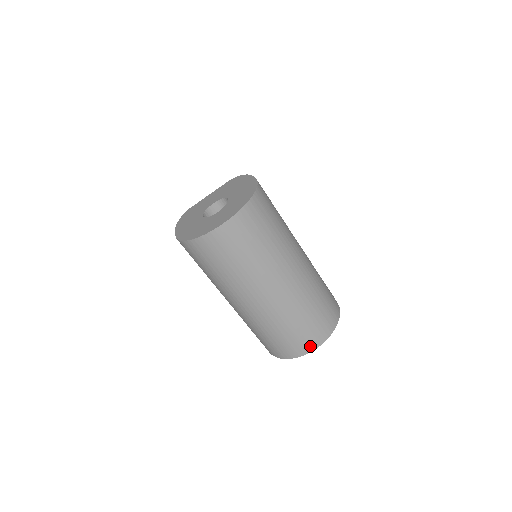
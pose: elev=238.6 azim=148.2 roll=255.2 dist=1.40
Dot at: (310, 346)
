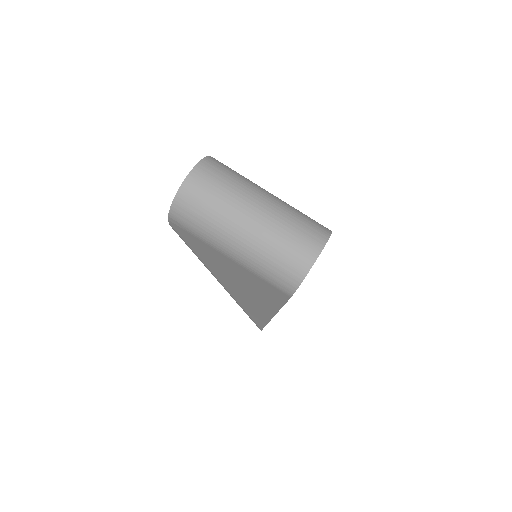
Dot at: (314, 251)
